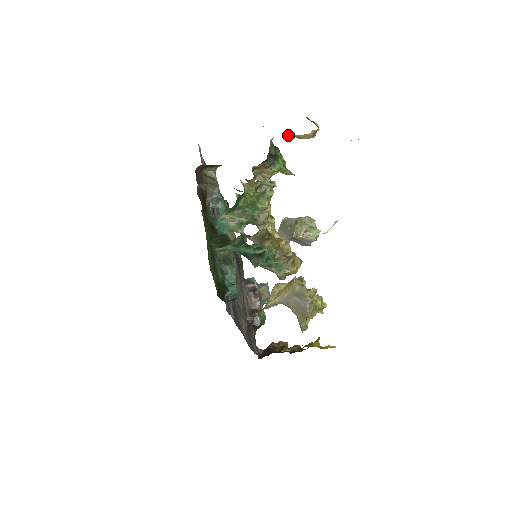
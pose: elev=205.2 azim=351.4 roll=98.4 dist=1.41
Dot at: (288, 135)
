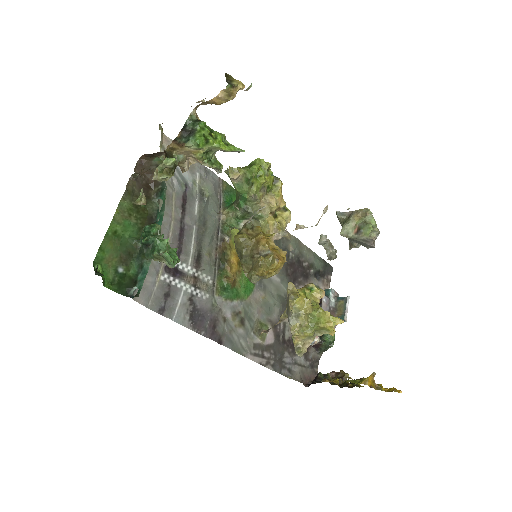
Dot at: occluded
